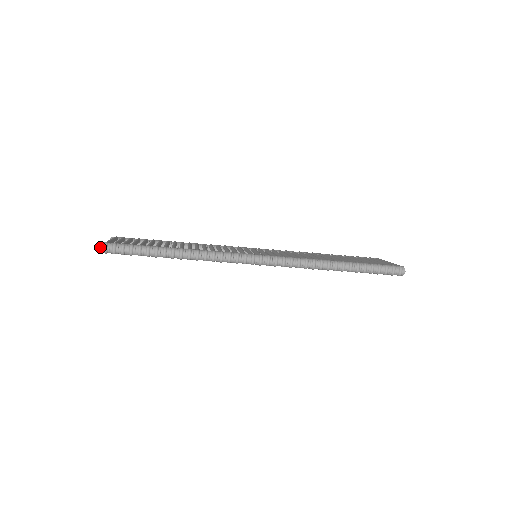
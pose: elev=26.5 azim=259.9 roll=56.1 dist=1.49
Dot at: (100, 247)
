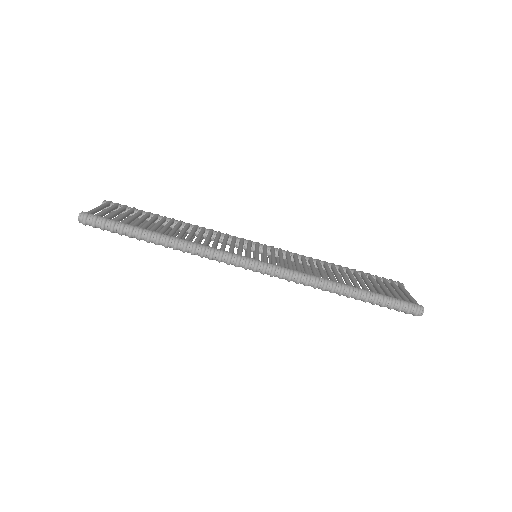
Dot at: (79, 217)
